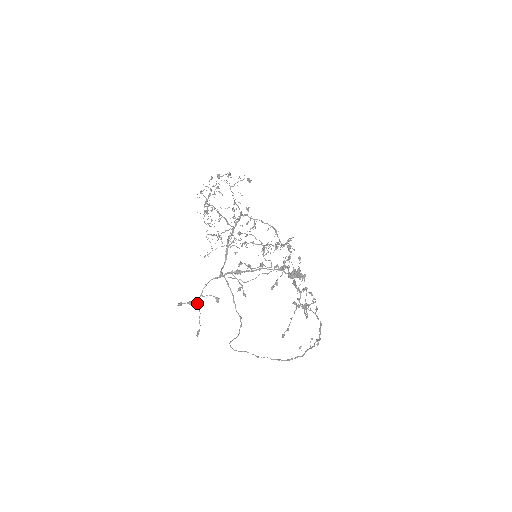
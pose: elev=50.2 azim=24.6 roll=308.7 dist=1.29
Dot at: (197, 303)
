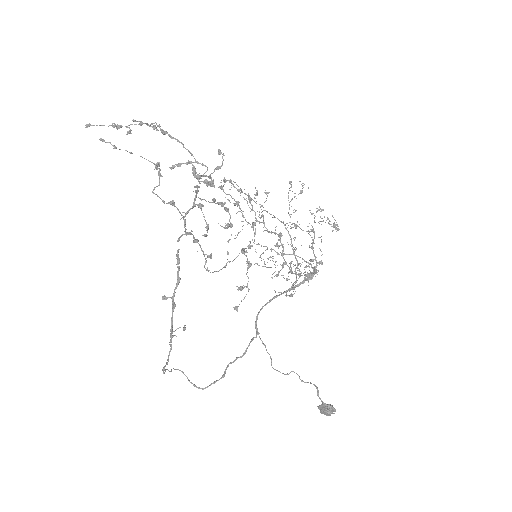
Dot at: occluded
